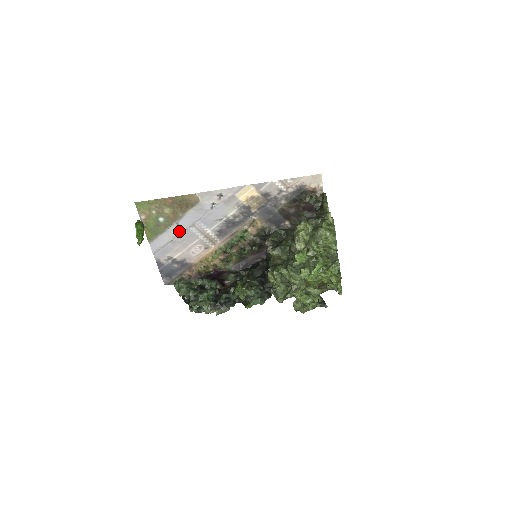
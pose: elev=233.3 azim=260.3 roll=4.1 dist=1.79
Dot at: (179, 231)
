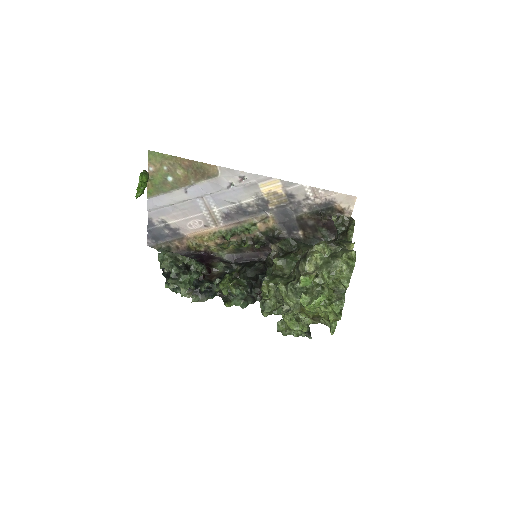
Dot at: (184, 198)
